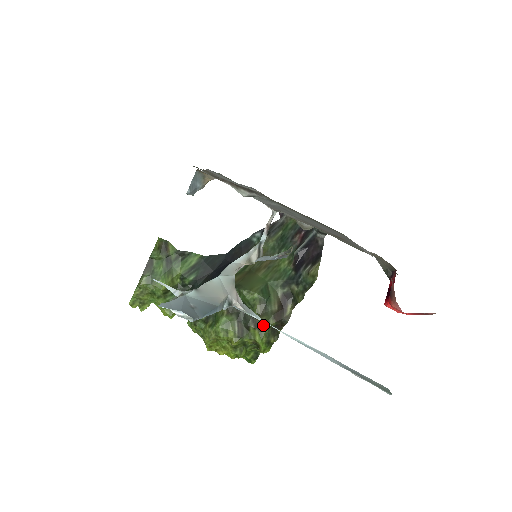
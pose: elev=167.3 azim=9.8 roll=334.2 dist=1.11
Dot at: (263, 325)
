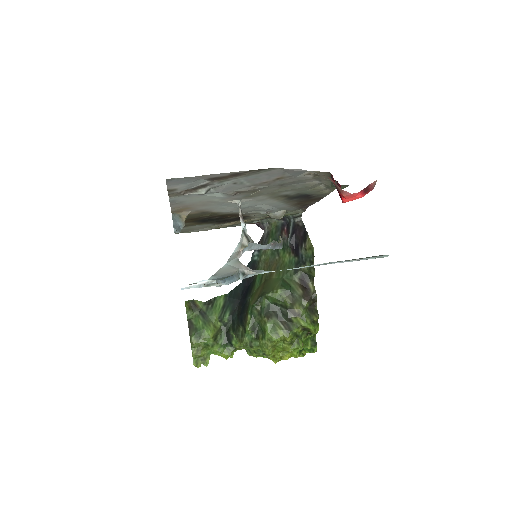
Dot at: (300, 310)
